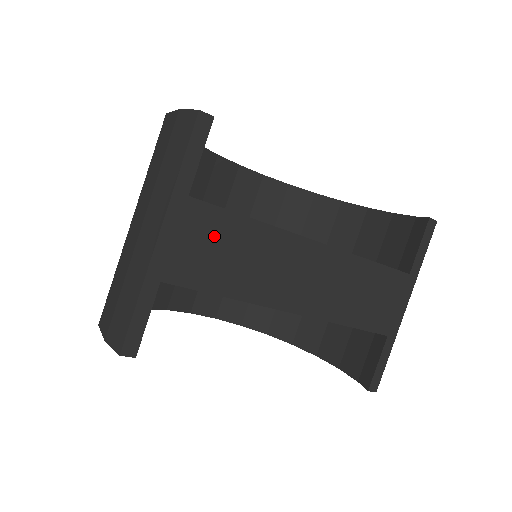
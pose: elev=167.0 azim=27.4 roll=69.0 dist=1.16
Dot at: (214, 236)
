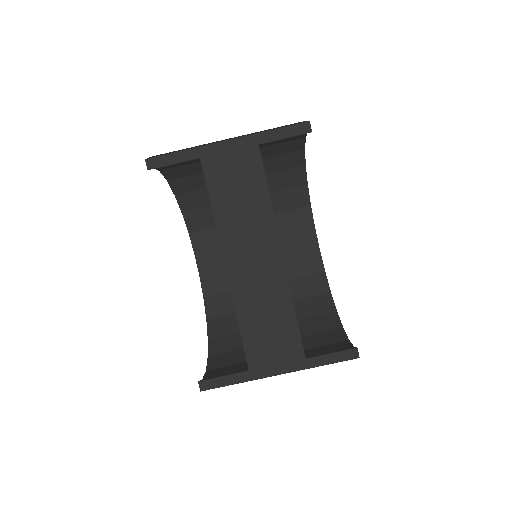
Dot at: (245, 175)
